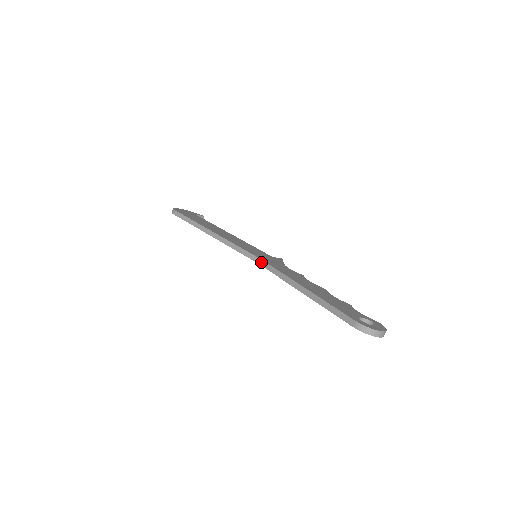
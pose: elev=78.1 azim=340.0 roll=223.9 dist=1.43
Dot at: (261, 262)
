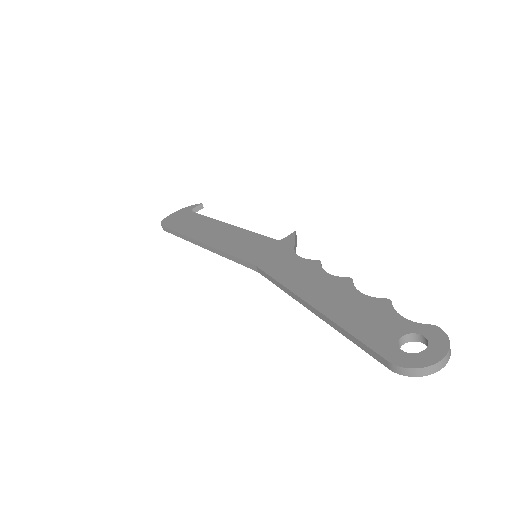
Dot at: (259, 271)
